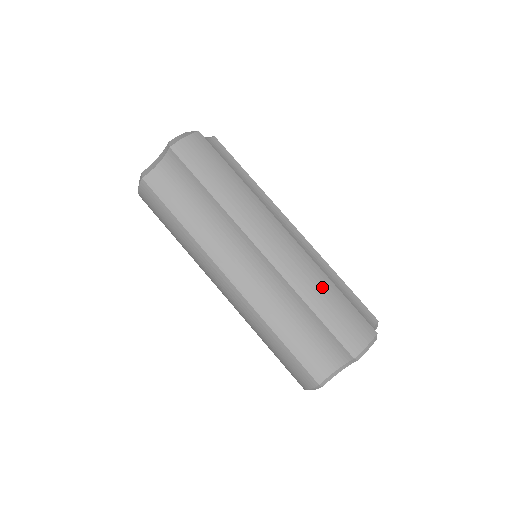
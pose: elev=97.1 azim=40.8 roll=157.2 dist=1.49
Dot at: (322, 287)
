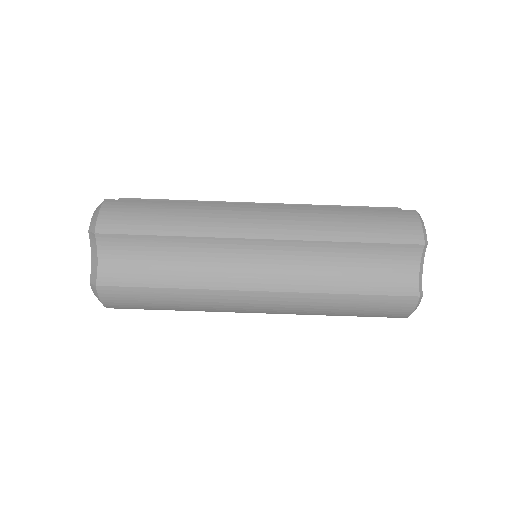
Dot at: (339, 218)
